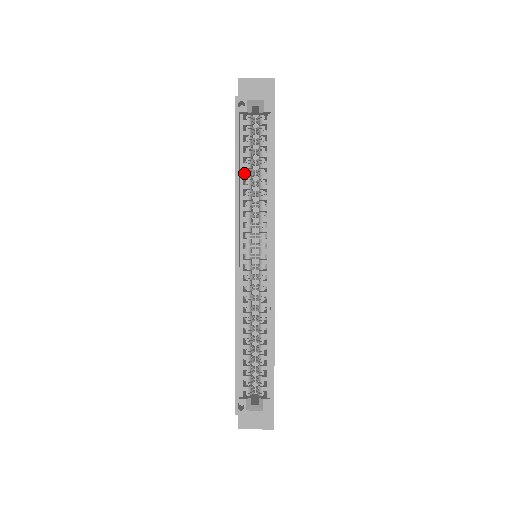
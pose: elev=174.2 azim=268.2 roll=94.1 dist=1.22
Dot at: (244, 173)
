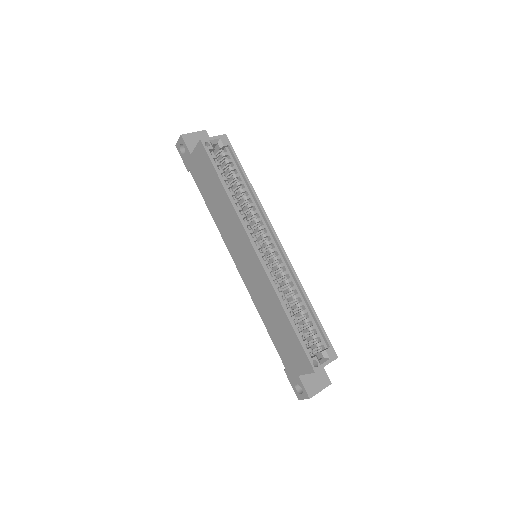
Dot at: occluded
